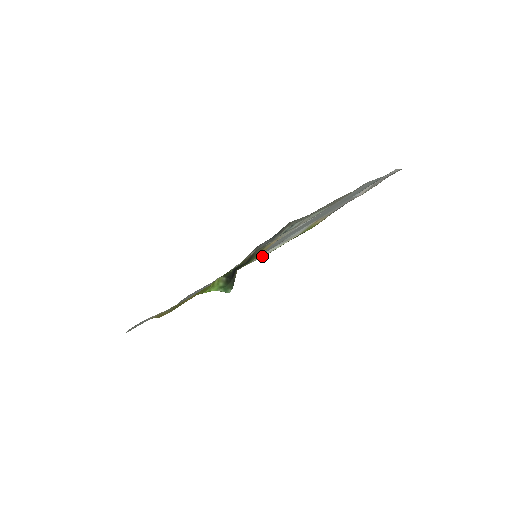
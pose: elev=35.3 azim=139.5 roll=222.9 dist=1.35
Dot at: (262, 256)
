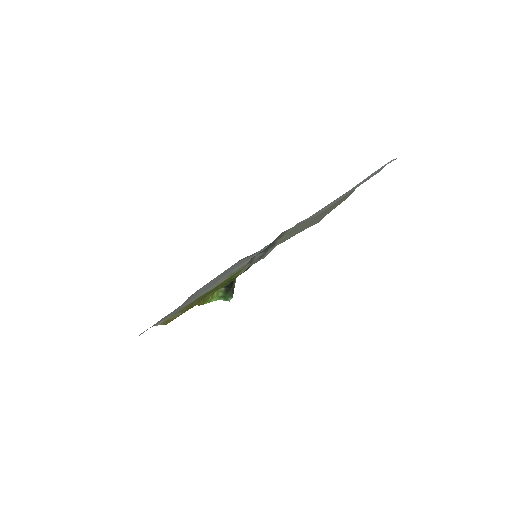
Dot at: occluded
